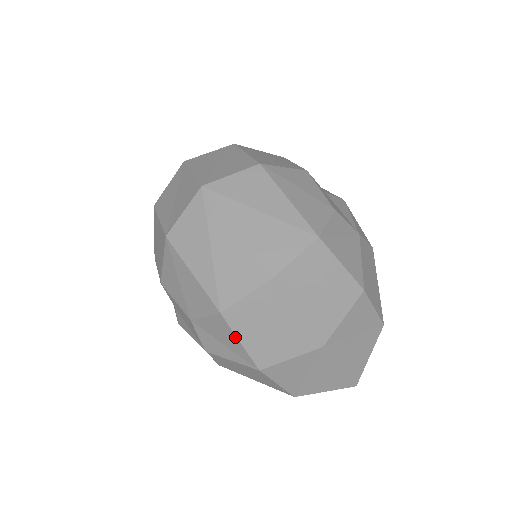
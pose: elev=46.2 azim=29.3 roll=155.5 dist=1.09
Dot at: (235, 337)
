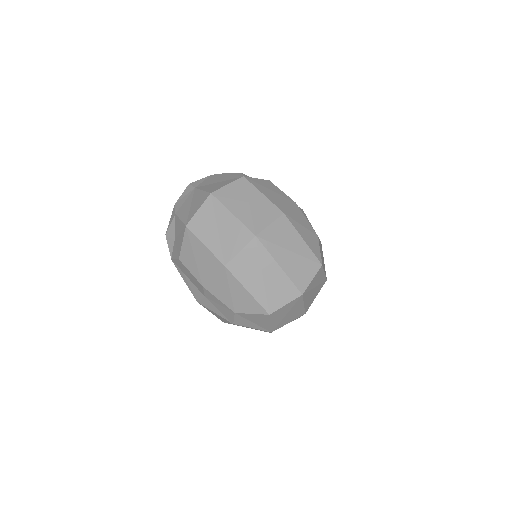
Dot at: (269, 322)
